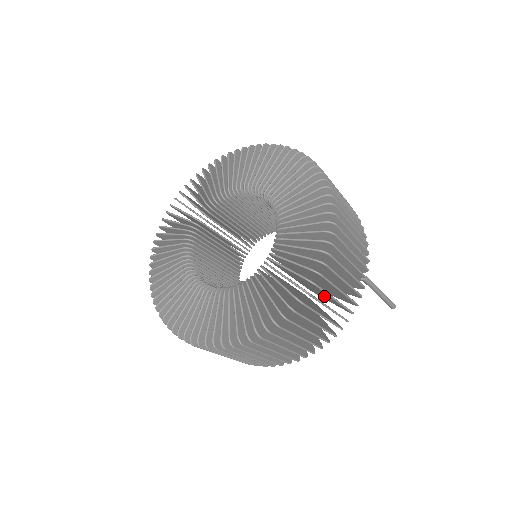
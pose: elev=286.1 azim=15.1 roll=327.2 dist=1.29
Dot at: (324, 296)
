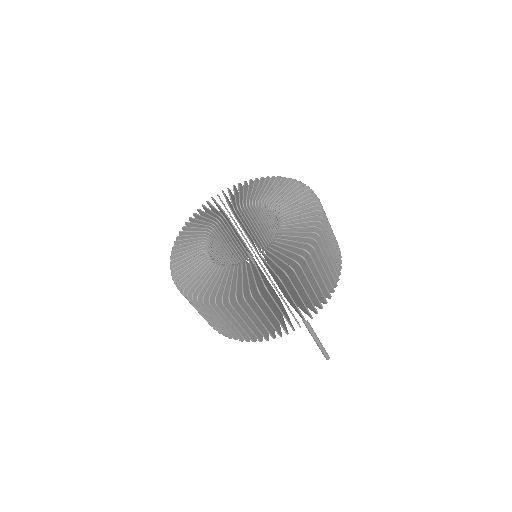
Dot at: (269, 311)
